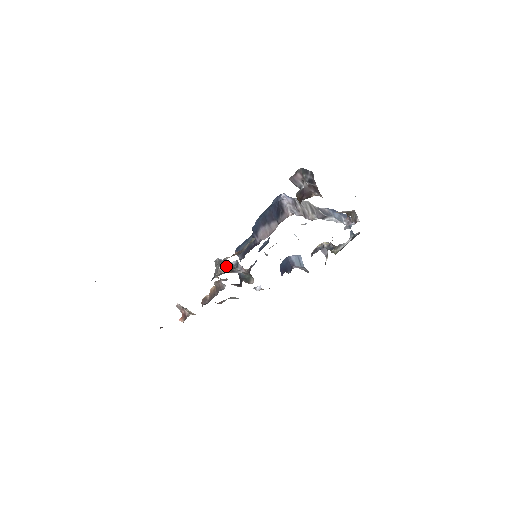
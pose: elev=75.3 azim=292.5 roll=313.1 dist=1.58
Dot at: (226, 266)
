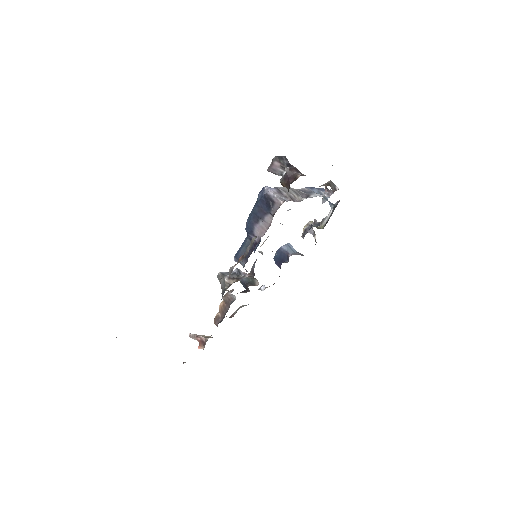
Dot at: (230, 276)
